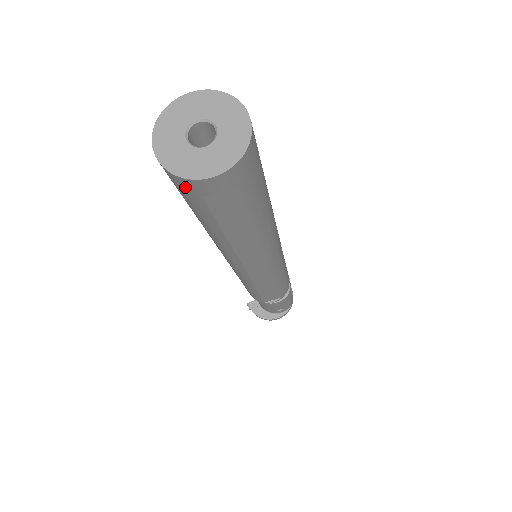
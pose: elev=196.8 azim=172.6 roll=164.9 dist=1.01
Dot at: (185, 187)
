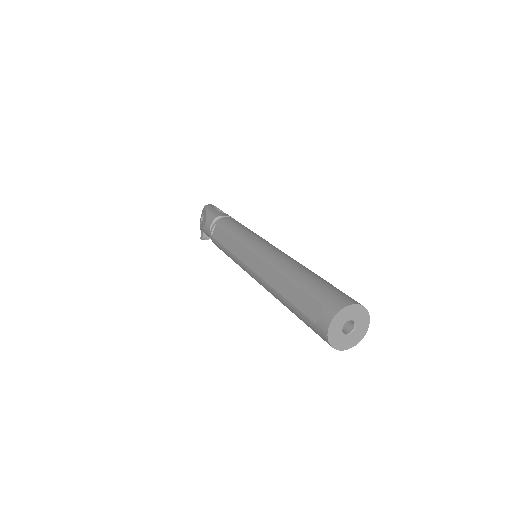
Dot at: occluded
